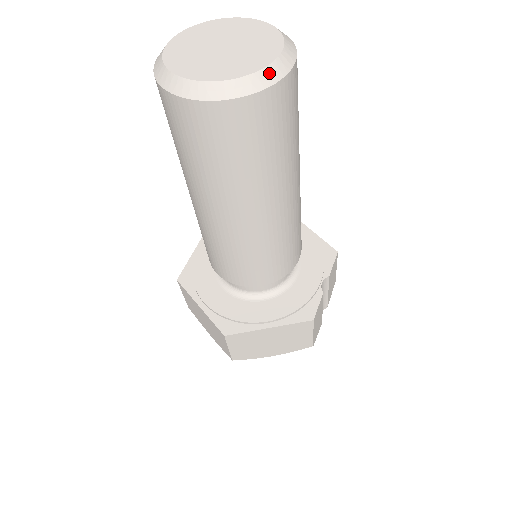
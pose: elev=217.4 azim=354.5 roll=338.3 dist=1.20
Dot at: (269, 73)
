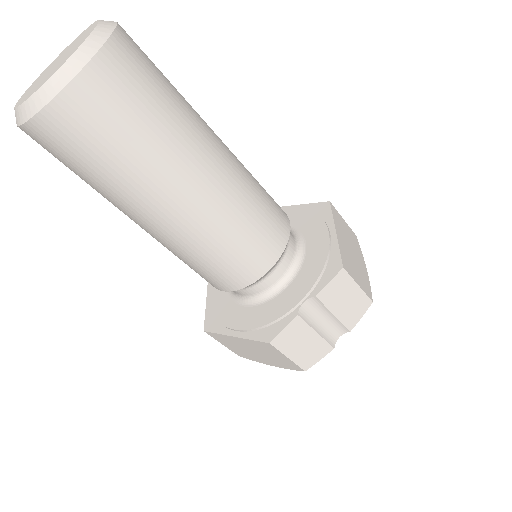
Dot at: (43, 93)
